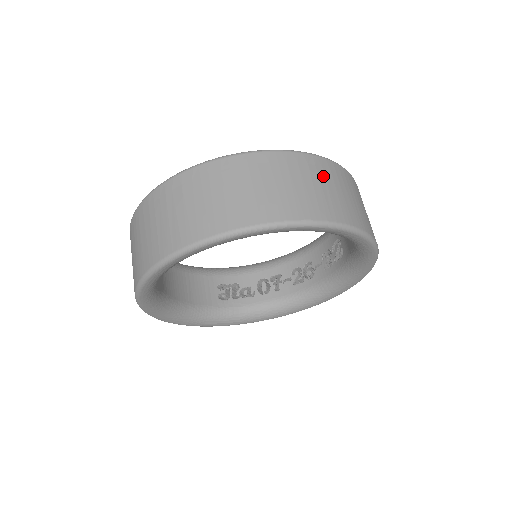
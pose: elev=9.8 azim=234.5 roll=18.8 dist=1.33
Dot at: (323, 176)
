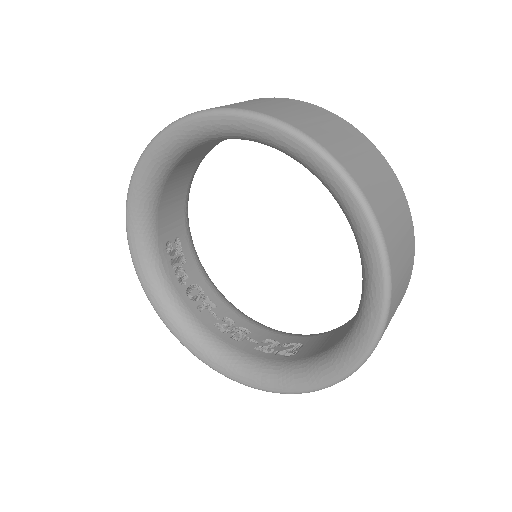
Dot at: (407, 275)
